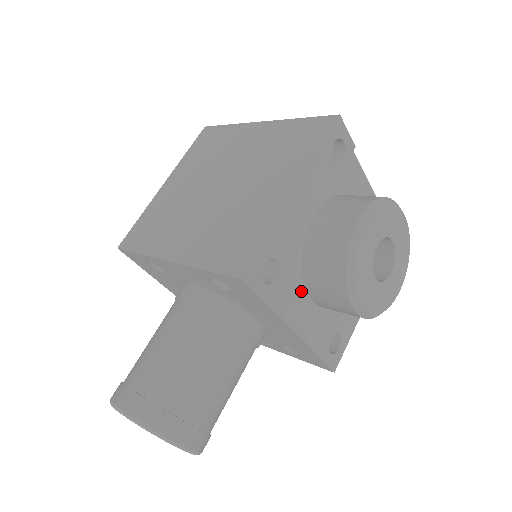
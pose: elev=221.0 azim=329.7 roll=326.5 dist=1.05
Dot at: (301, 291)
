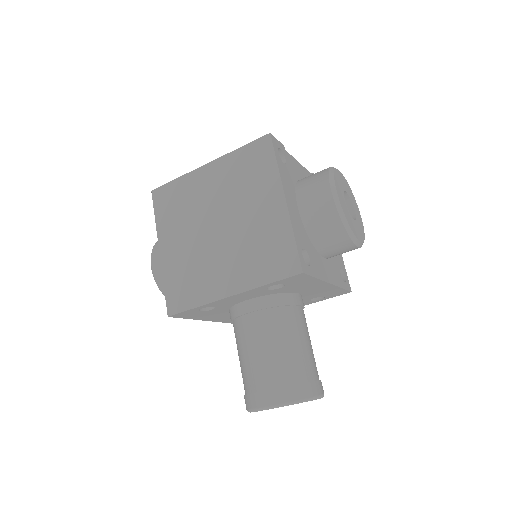
Dot at: (319, 257)
